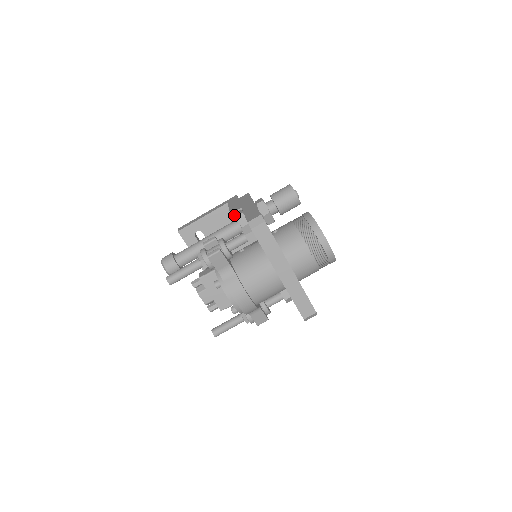
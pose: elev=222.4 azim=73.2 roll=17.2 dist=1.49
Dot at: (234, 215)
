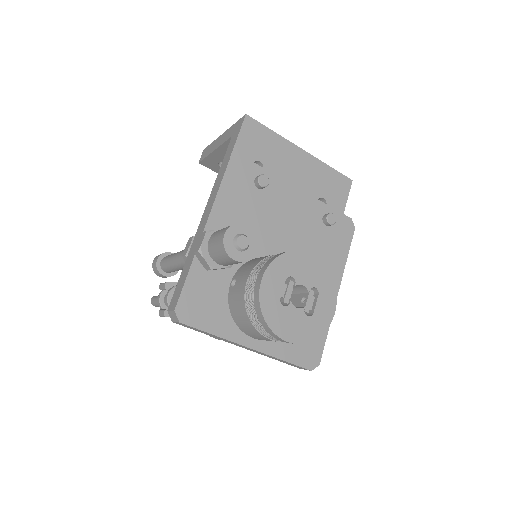
Dot at: occluded
